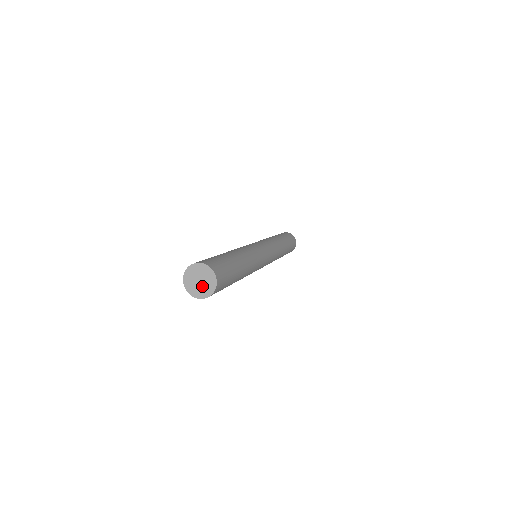
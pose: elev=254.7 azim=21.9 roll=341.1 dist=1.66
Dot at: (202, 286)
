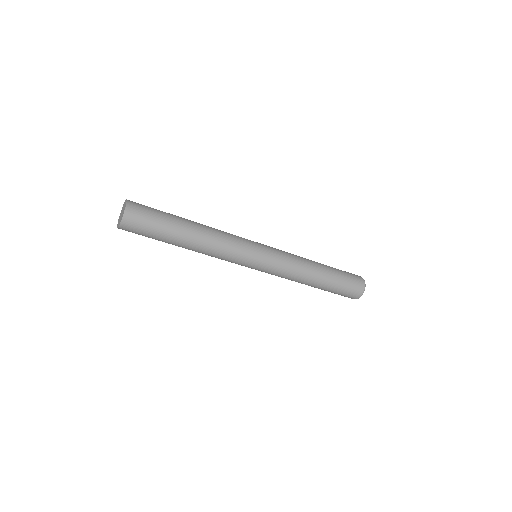
Dot at: occluded
